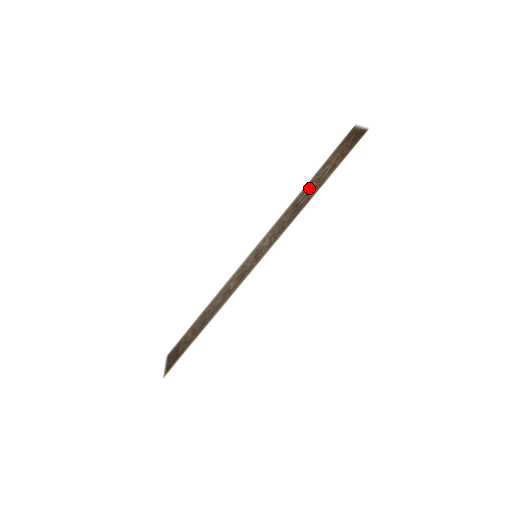
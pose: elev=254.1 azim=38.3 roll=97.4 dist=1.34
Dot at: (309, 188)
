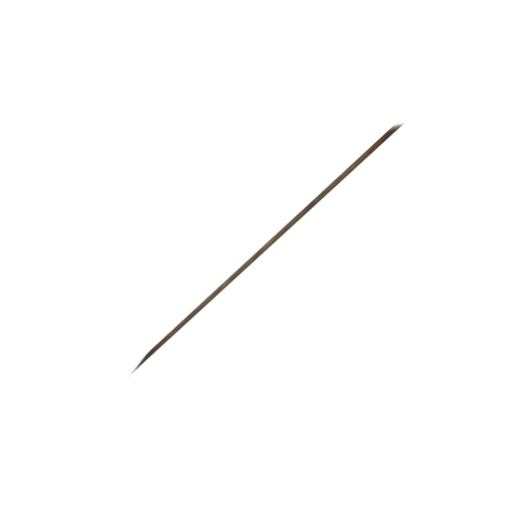
Dot at: (327, 188)
